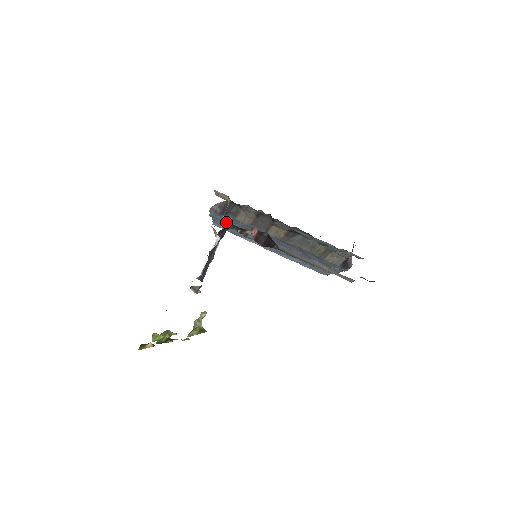
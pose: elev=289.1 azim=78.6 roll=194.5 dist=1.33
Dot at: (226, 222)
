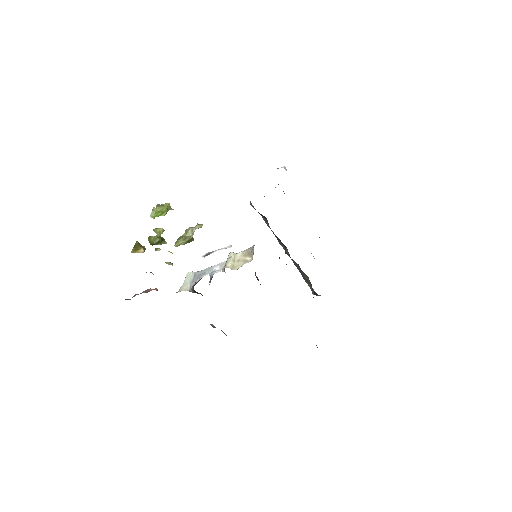
Dot at: occluded
